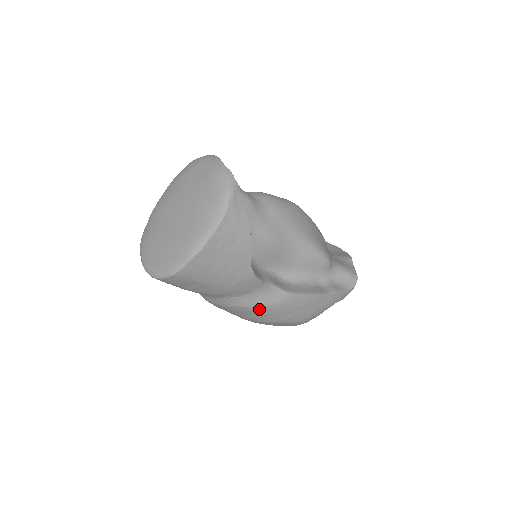
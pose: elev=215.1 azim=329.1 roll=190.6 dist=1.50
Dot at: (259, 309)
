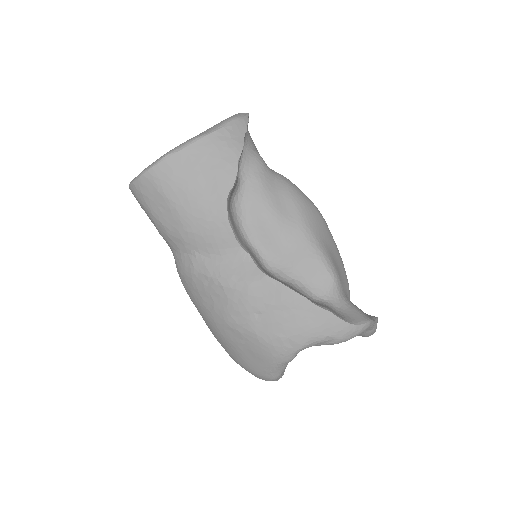
Dot at: (223, 284)
